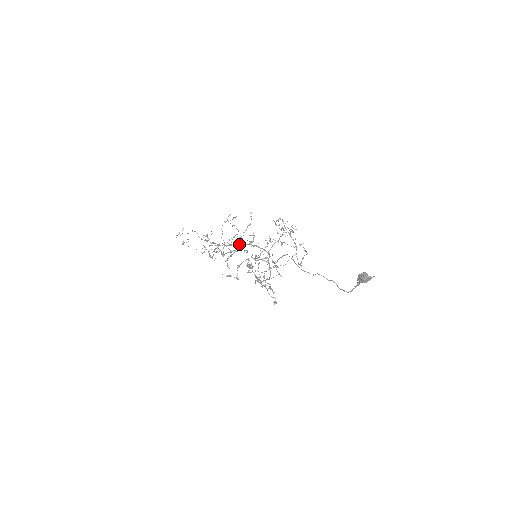
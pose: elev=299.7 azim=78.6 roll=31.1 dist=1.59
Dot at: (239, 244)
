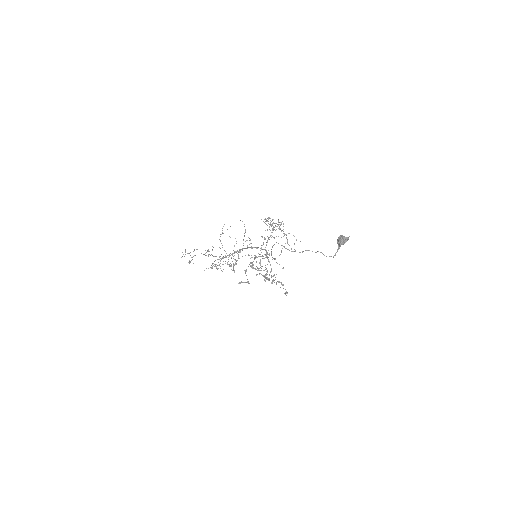
Dot at: (239, 251)
